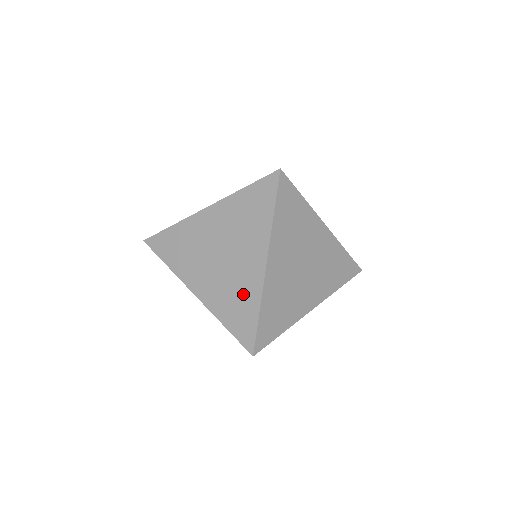
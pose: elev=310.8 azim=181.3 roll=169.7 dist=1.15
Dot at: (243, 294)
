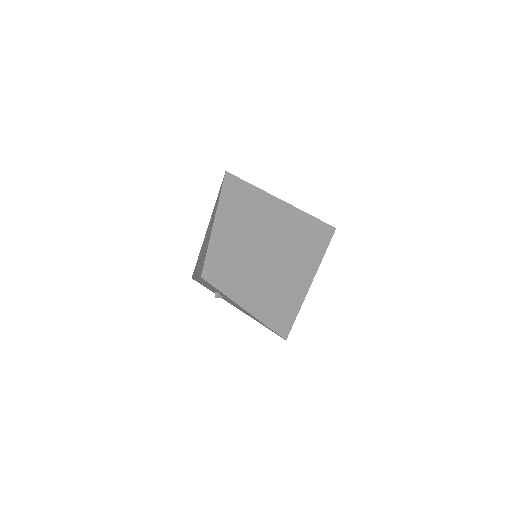
Dot at: (206, 248)
